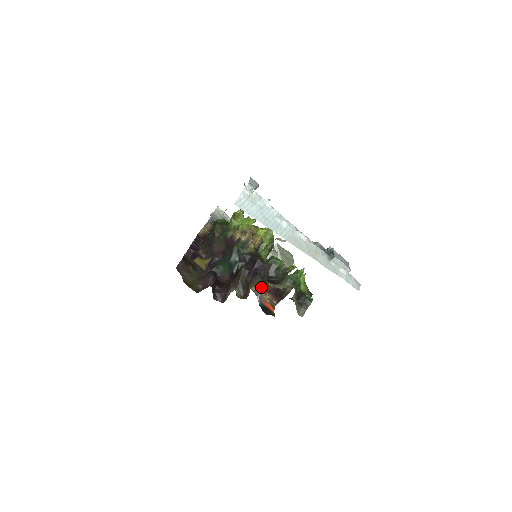
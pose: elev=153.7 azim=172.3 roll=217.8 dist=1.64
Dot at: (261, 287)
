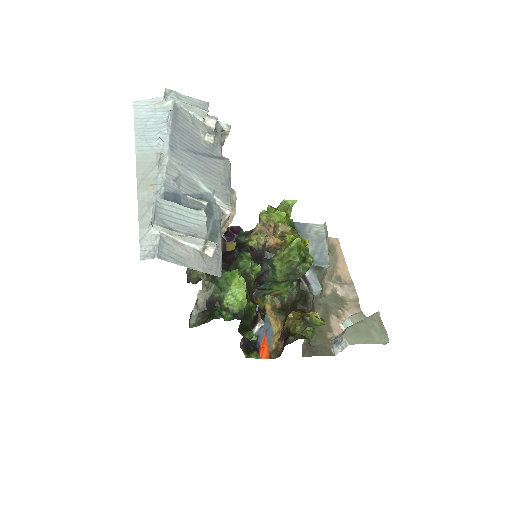
Dot at: occluded
